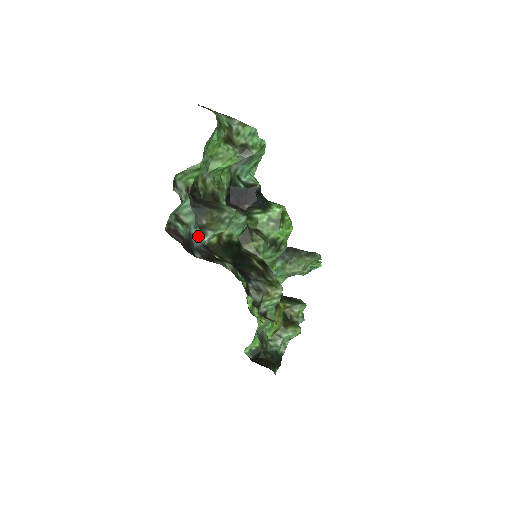
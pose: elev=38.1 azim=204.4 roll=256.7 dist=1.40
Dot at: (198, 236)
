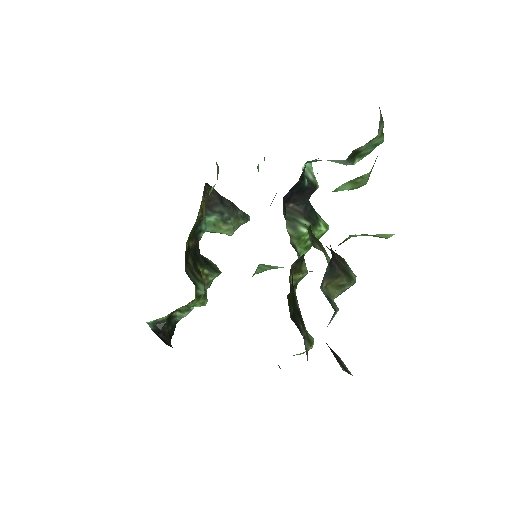
Dot at: occluded
